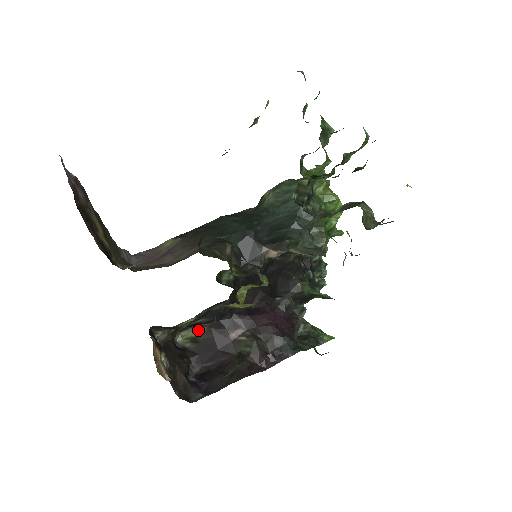
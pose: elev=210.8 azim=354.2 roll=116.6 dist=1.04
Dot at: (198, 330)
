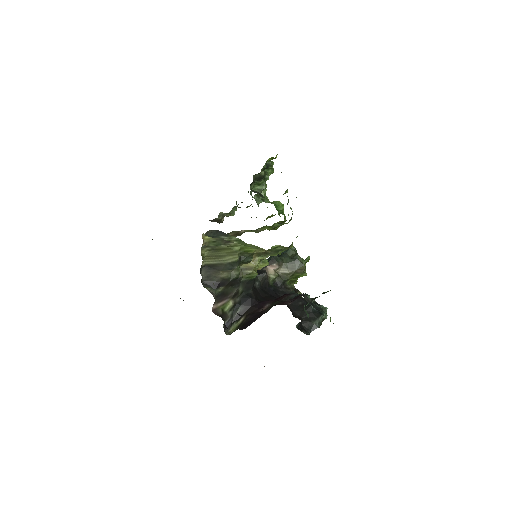
Dot at: (240, 321)
